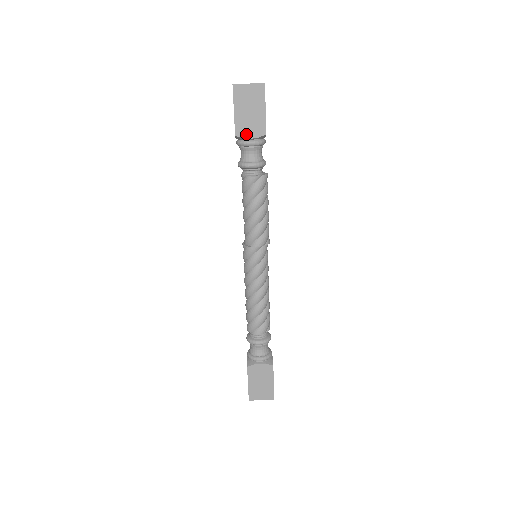
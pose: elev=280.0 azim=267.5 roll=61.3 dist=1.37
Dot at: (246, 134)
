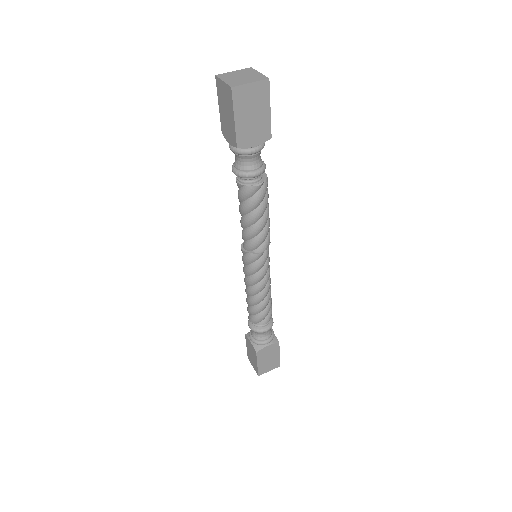
Dot at: (249, 143)
